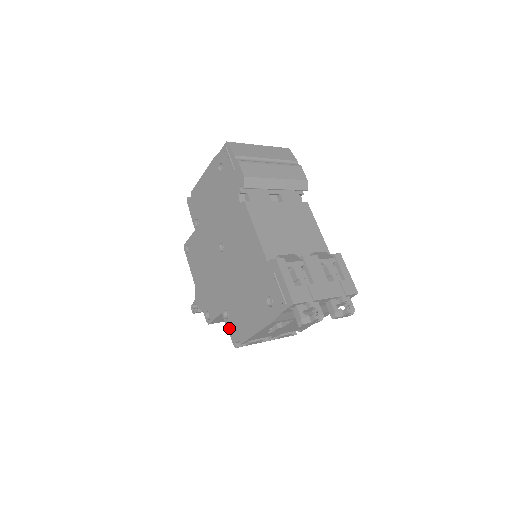
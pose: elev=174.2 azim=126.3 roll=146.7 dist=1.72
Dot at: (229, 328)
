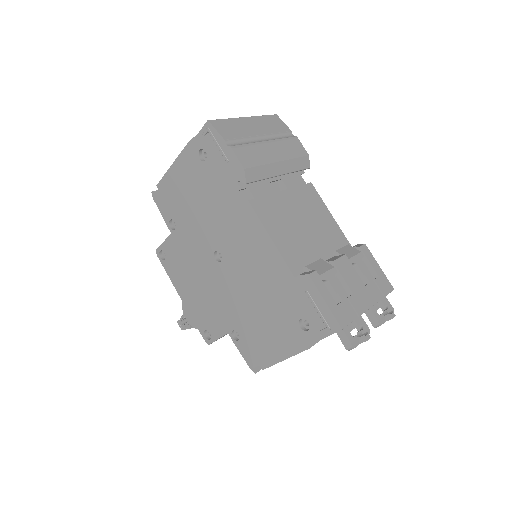
Dot at: (242, 351)
